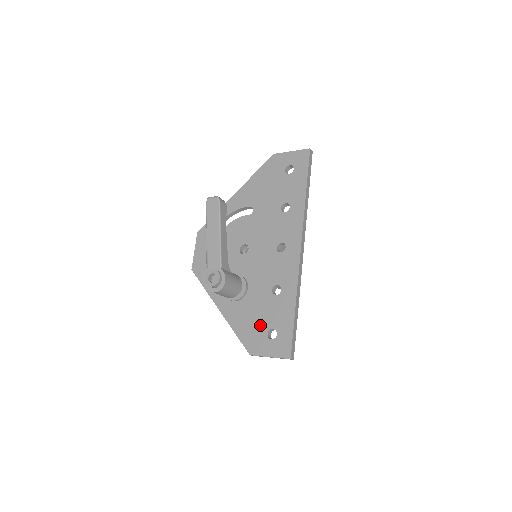
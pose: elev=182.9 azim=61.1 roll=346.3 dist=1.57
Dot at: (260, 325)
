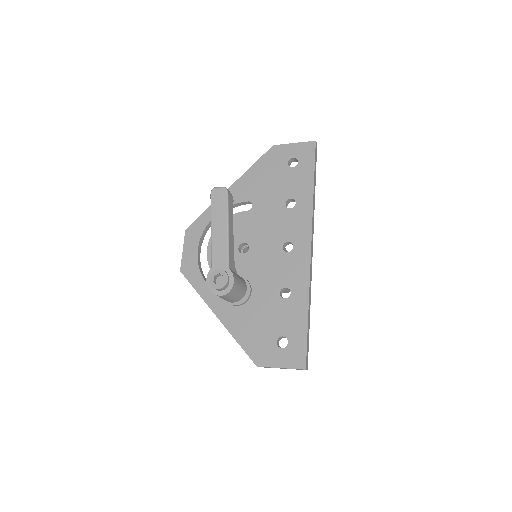
Dot at: (267, 332)
